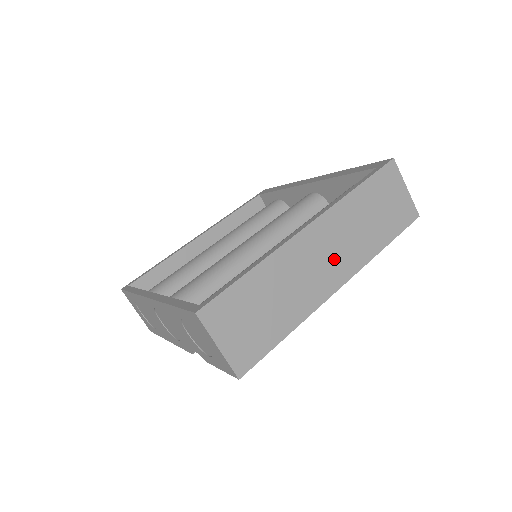
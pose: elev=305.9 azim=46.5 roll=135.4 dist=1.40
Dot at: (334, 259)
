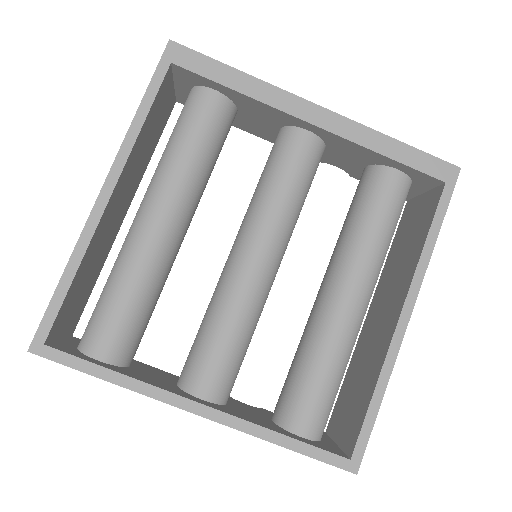
Dot at: occluded
